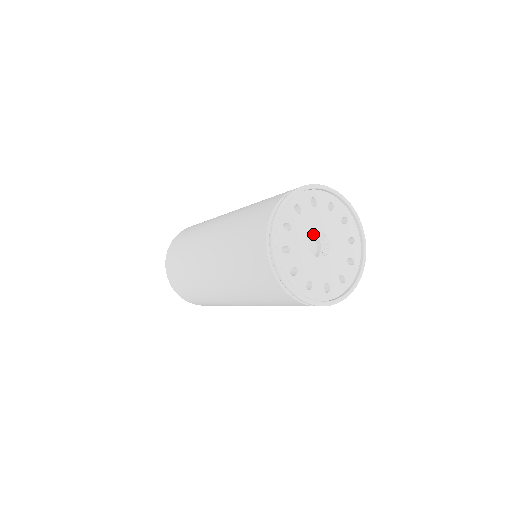
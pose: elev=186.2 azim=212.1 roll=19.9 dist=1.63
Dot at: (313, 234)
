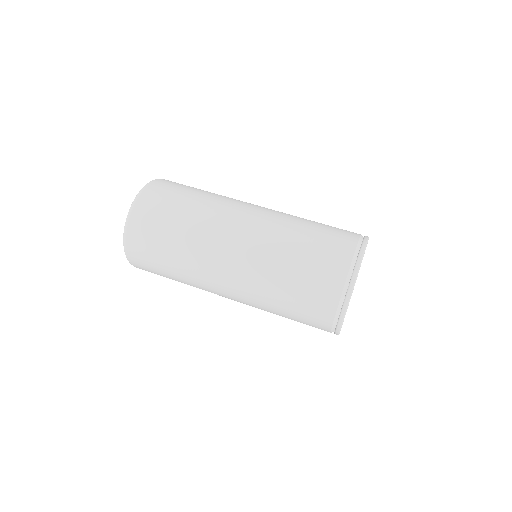
Dot at: occluded
